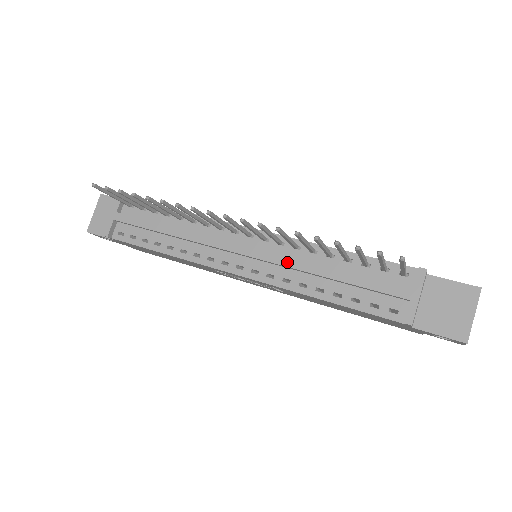
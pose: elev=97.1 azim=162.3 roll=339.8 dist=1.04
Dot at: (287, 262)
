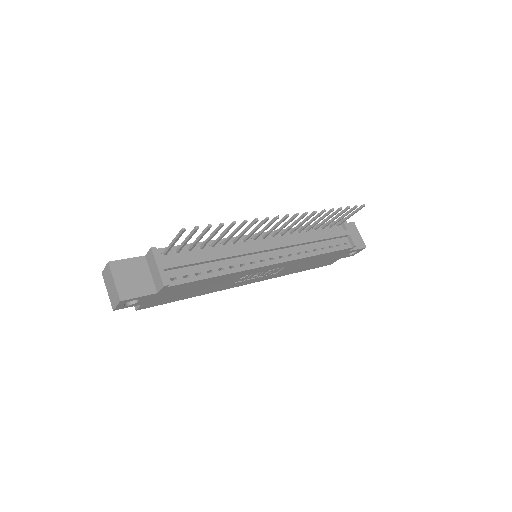
Dot at: (296, 242)
